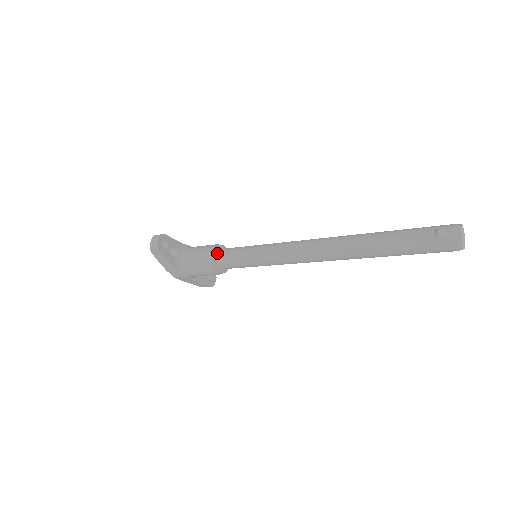
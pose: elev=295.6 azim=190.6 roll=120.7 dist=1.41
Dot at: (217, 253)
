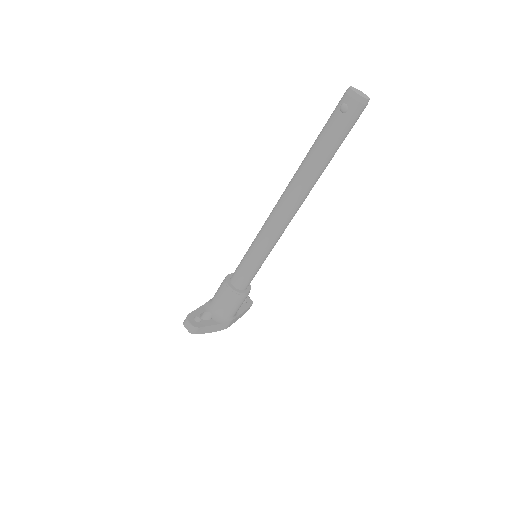
Dot at: (232, 284)
